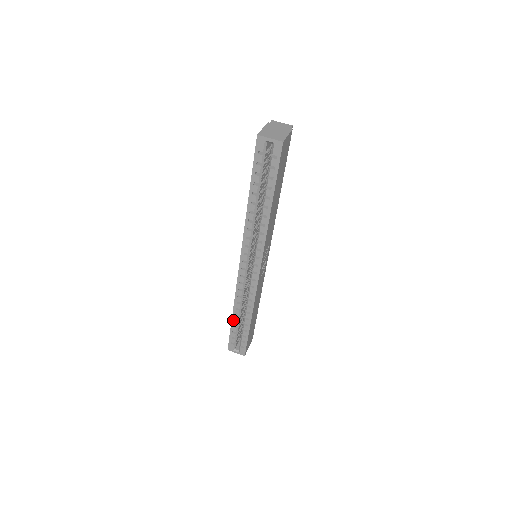
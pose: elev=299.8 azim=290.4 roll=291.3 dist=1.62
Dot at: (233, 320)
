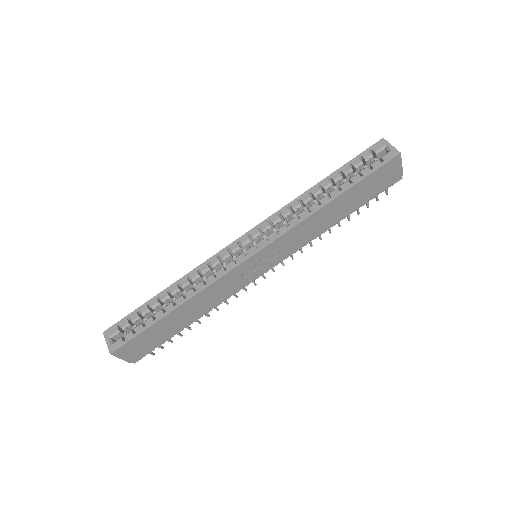
Dot at: (158, 296)
